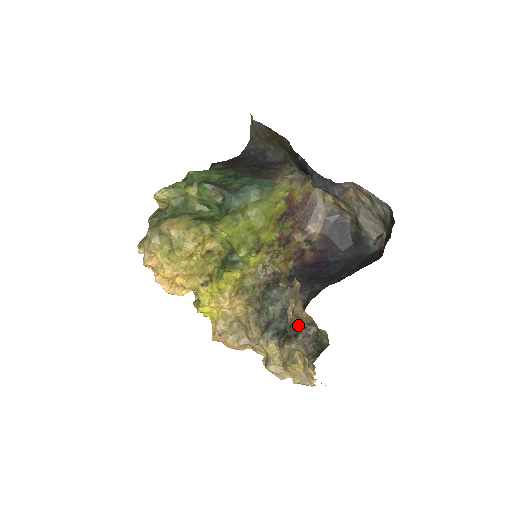
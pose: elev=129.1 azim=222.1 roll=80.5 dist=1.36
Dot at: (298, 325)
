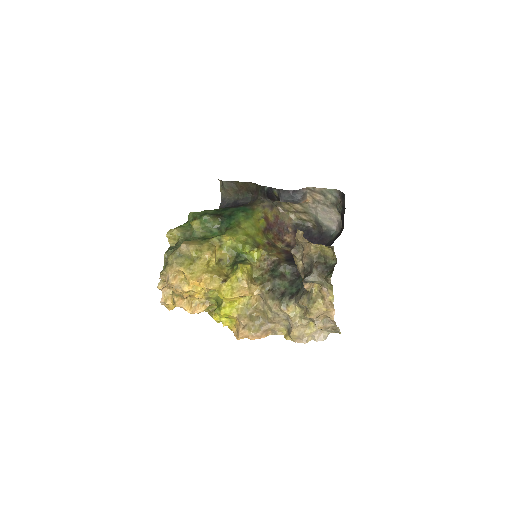
Dot at: (309, 265)
